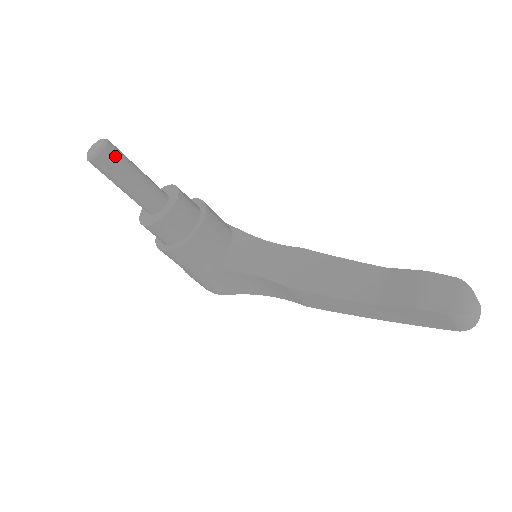
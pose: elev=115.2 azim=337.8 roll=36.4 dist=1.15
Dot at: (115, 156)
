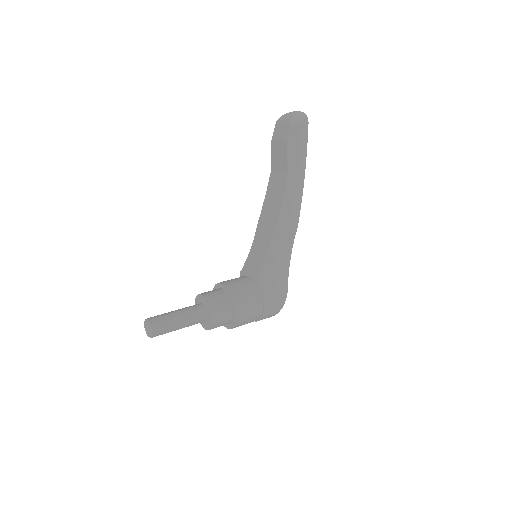
Dot at: (156, 317)
